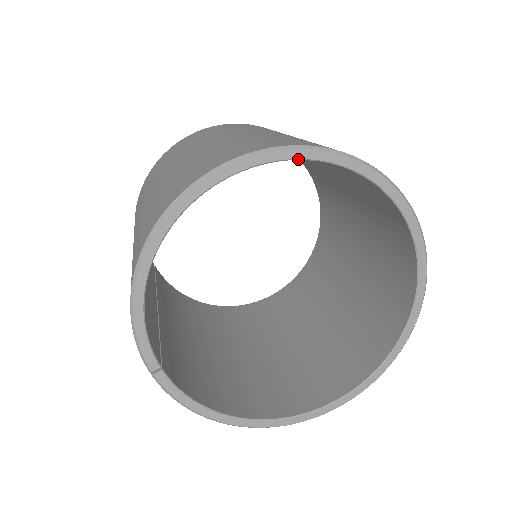
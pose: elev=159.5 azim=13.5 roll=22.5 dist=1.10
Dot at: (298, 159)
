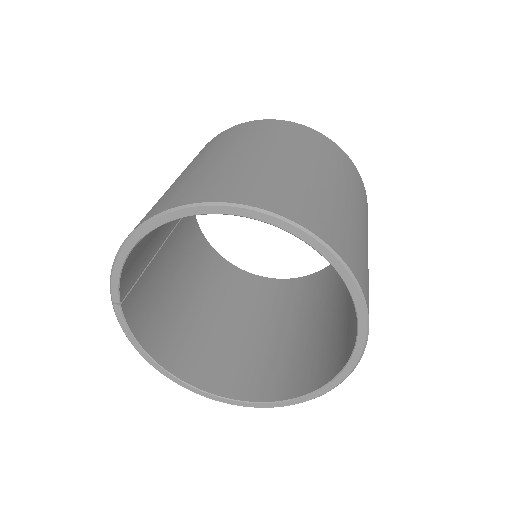
Dot at: (290, 233)
